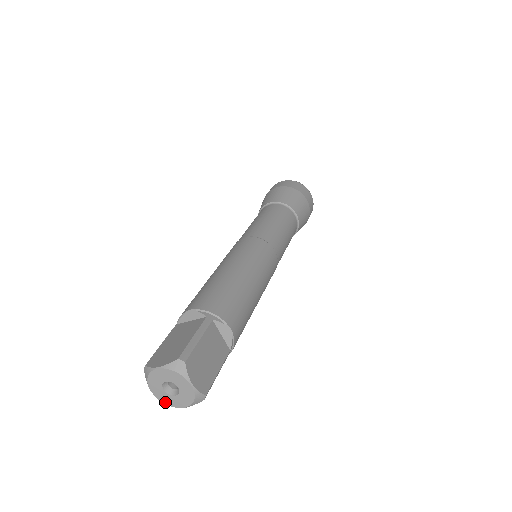
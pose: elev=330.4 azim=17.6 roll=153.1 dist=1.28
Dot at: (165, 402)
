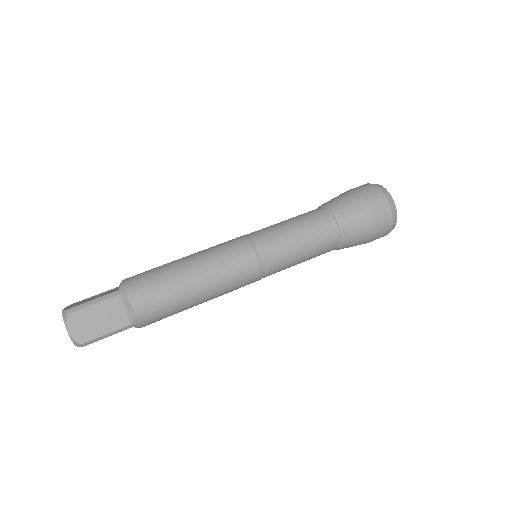
Dot at: occluded
